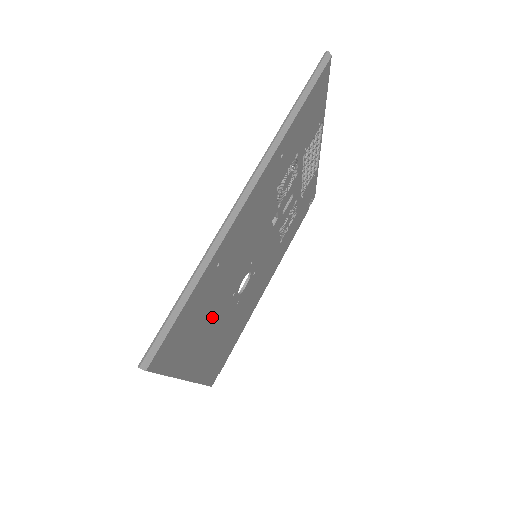
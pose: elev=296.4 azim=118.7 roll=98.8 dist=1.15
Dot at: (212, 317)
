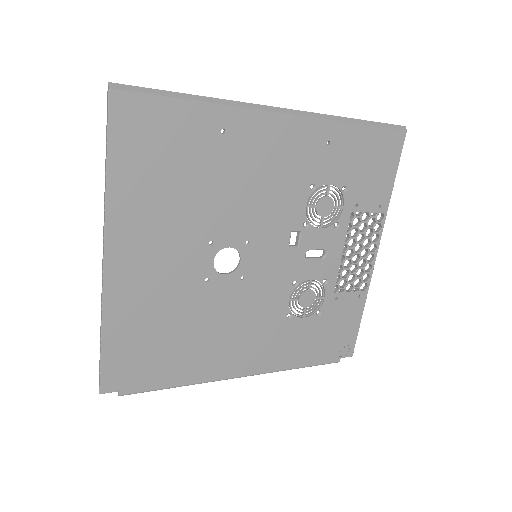
Dot at: (179, 210)
